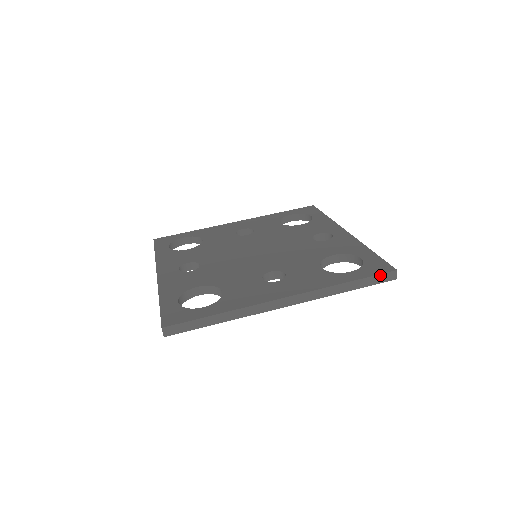
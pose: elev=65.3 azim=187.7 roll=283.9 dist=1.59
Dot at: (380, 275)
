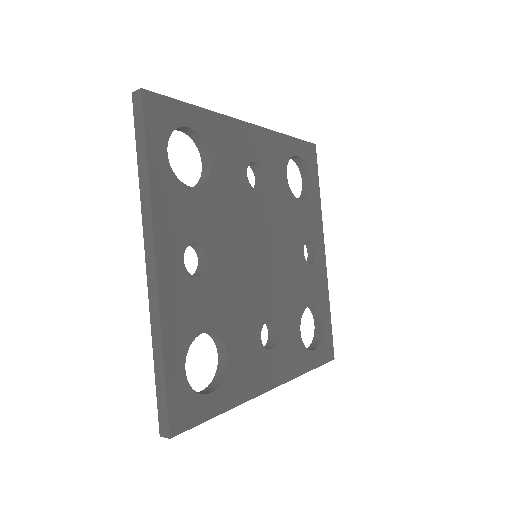
Dot at: occluded
